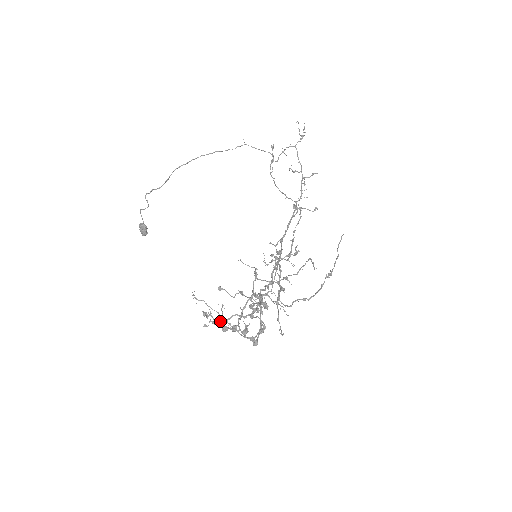
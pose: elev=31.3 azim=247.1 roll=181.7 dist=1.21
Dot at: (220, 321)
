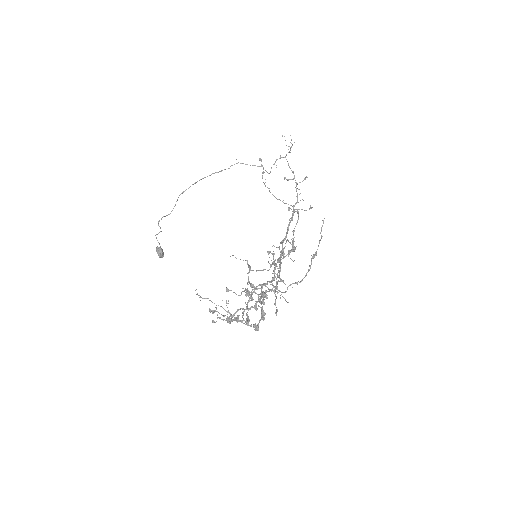
Dot at: occluded
